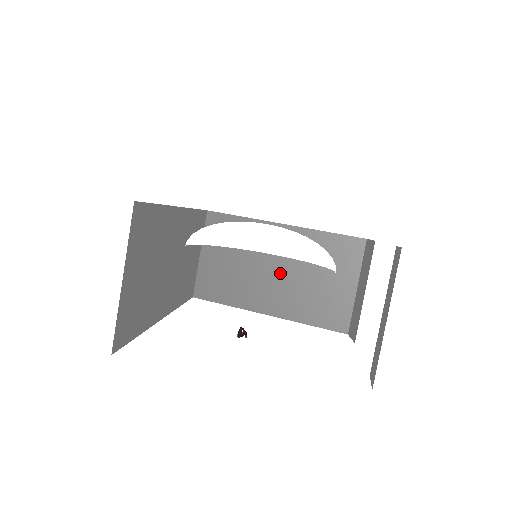
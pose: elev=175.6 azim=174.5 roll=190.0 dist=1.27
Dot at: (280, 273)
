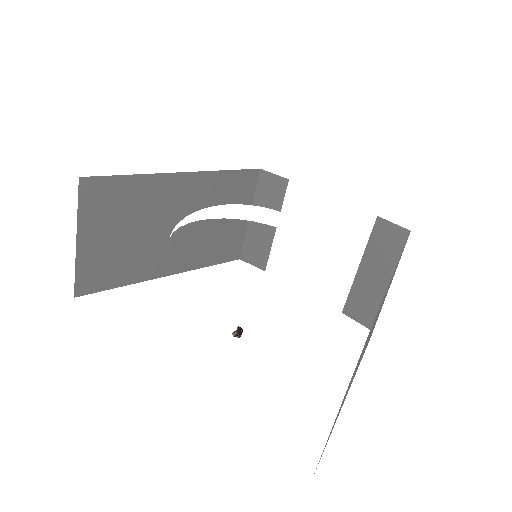
Dot at: (182, 228)
